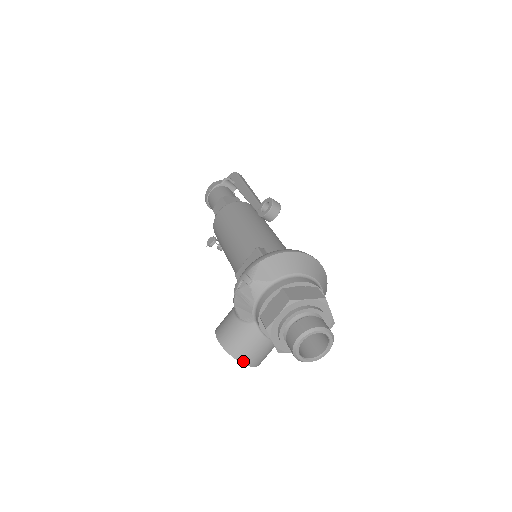
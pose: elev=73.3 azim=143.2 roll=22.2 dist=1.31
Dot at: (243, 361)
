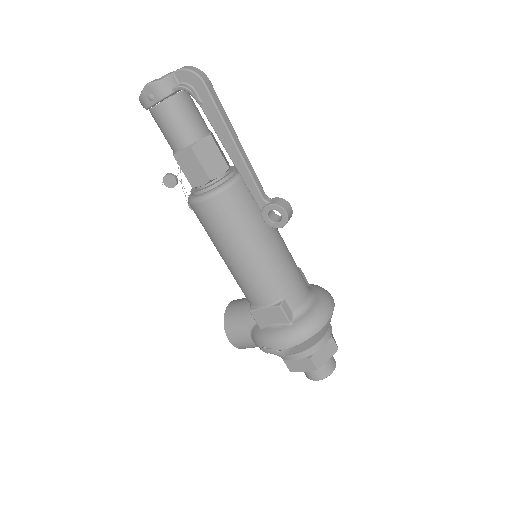
Dot at: occluded
